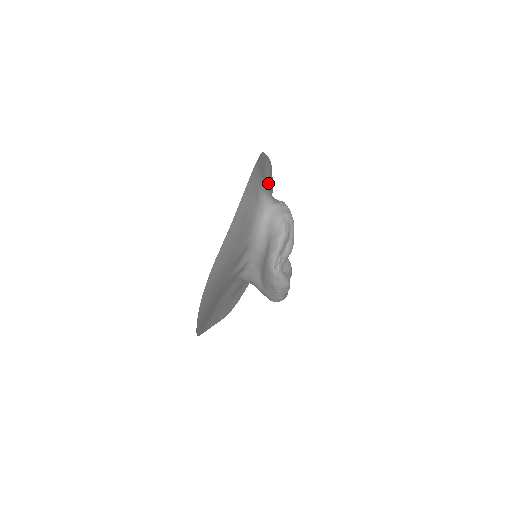
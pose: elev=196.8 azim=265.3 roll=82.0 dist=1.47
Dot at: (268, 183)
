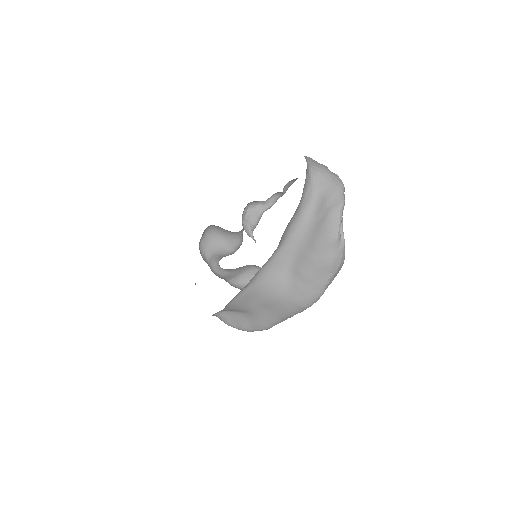
Dot at: occluded
